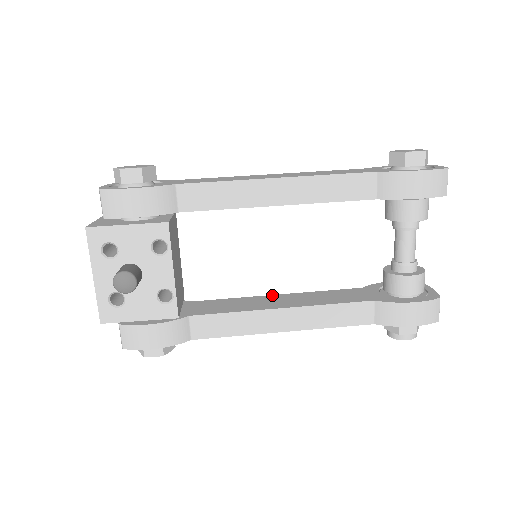
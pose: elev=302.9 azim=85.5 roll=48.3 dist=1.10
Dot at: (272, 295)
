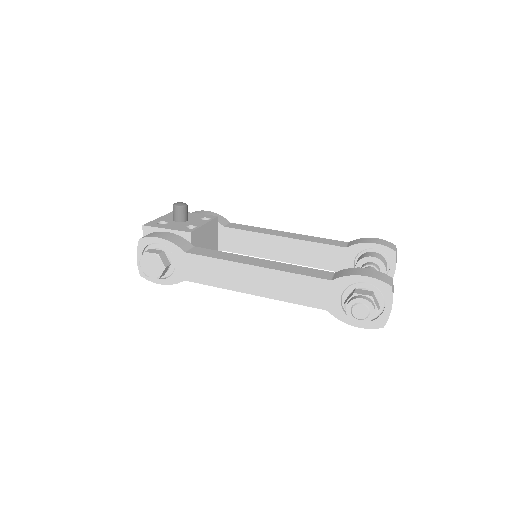
Dot at: occluded
